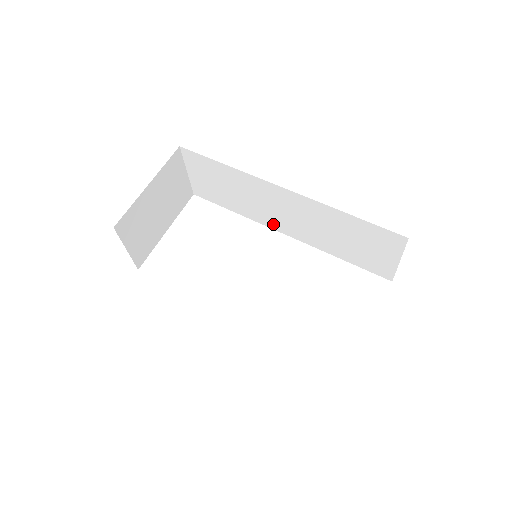
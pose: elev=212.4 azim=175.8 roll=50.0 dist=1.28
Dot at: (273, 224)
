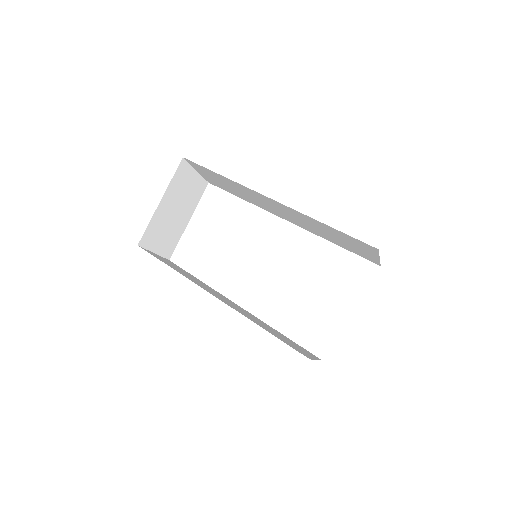
Dot at: (276, 214)
